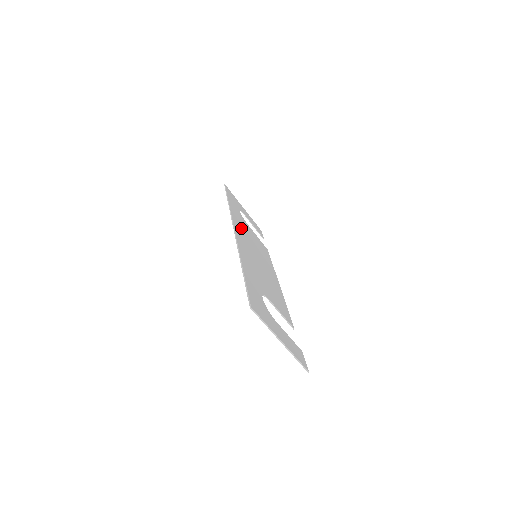
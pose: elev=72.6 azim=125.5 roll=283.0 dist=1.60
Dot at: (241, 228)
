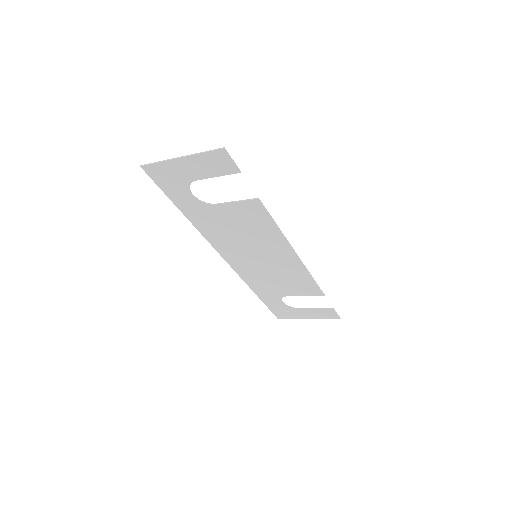
Dot at: (252, 273)
